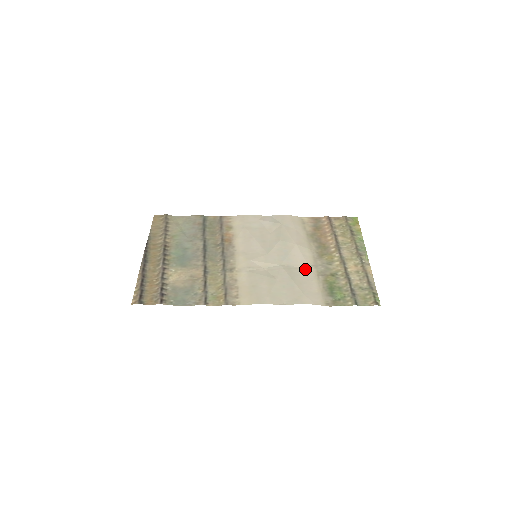
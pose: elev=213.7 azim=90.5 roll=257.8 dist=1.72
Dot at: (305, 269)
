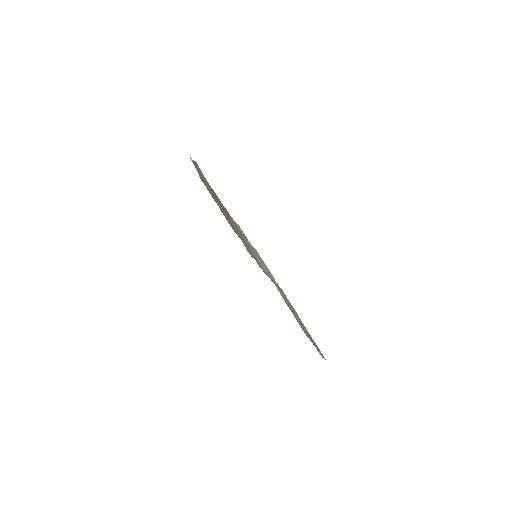
Dot at: occluded
